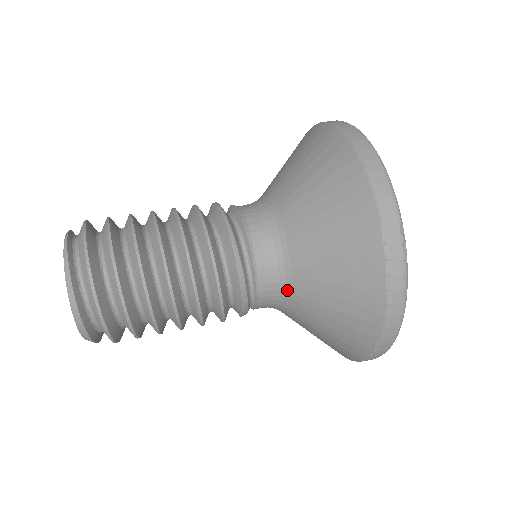
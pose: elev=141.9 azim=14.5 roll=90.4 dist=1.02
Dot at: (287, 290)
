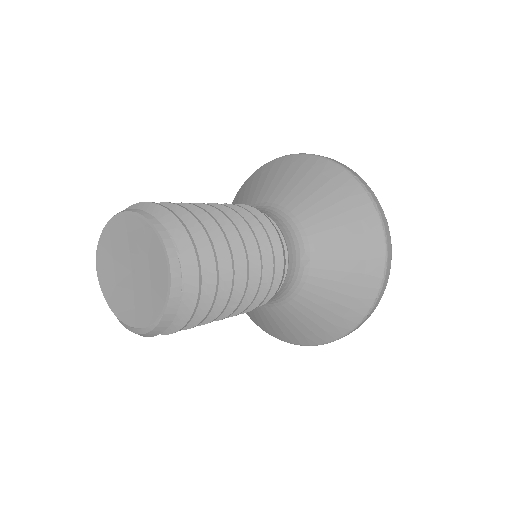
Dot at: (306, 251)
